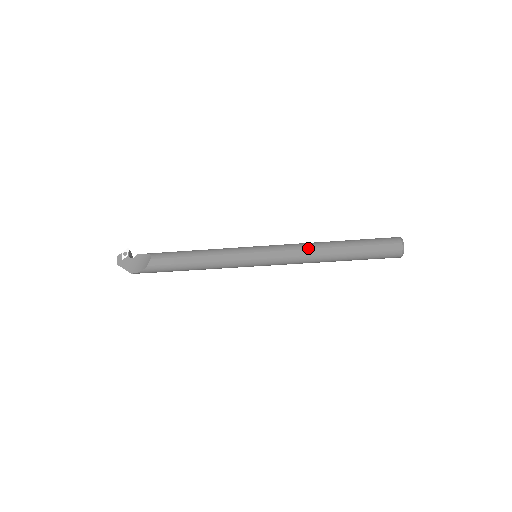
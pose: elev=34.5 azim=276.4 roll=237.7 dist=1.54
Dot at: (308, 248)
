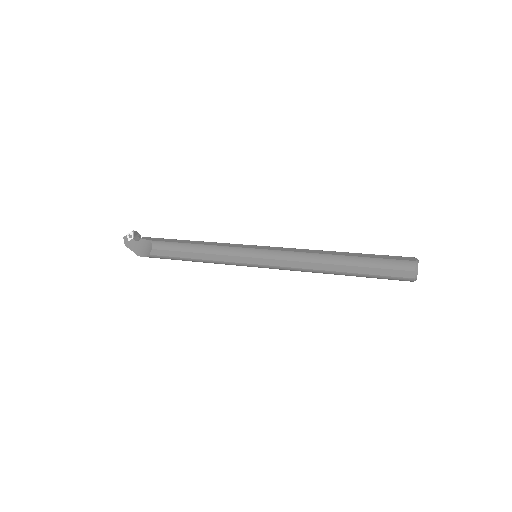
Dot at: (308, 261)
